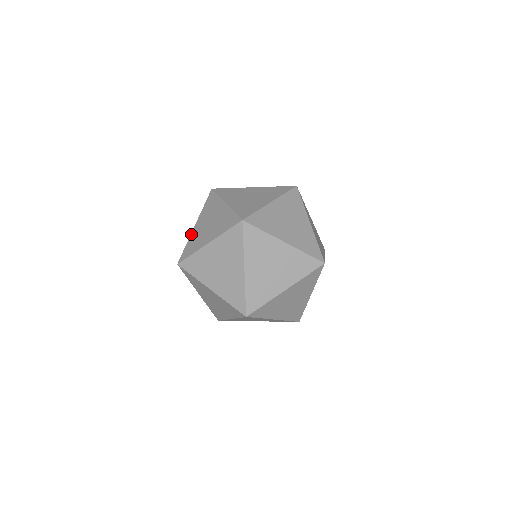
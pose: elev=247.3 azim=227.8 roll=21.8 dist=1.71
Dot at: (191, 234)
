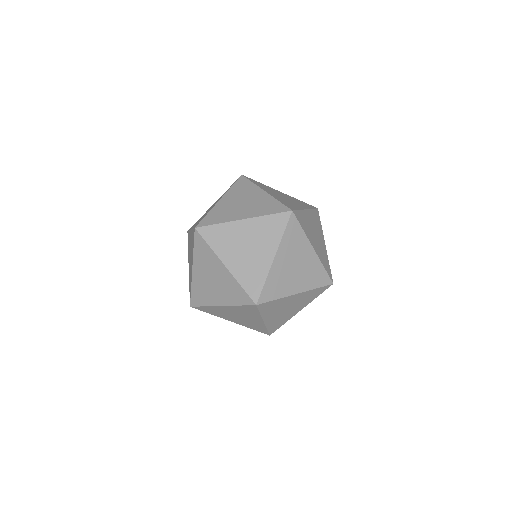
Dot at: (215, 206)
